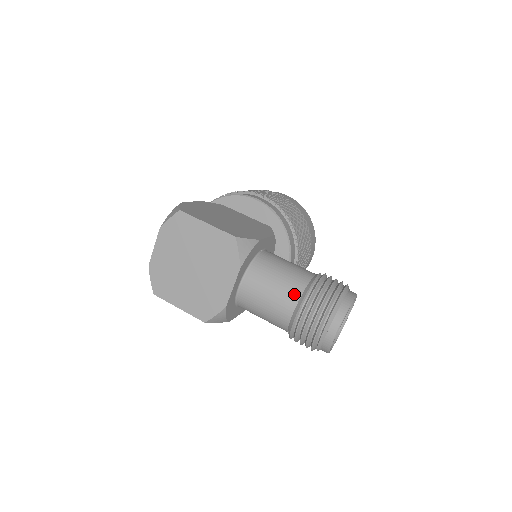
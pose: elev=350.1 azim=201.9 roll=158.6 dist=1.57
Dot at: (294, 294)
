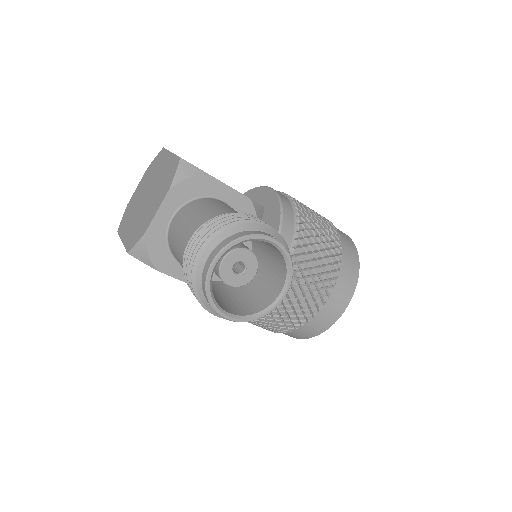
Dot at: (205, 221)
